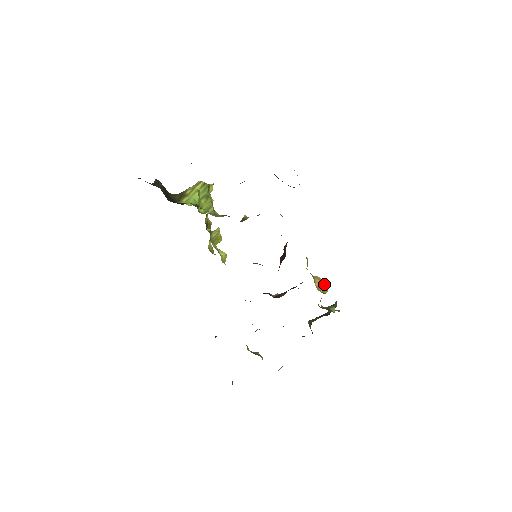
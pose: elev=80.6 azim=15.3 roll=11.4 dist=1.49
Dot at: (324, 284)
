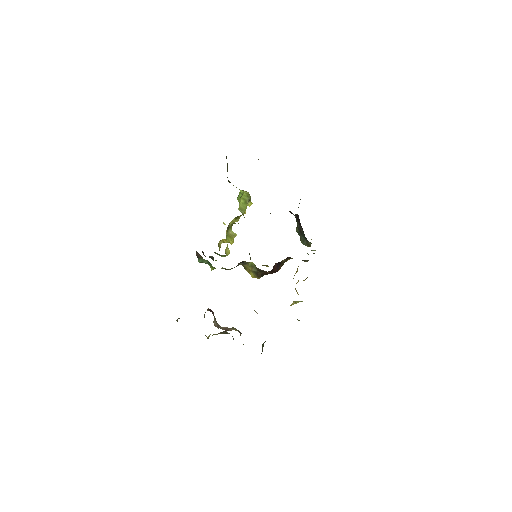
Dot at: occluded
